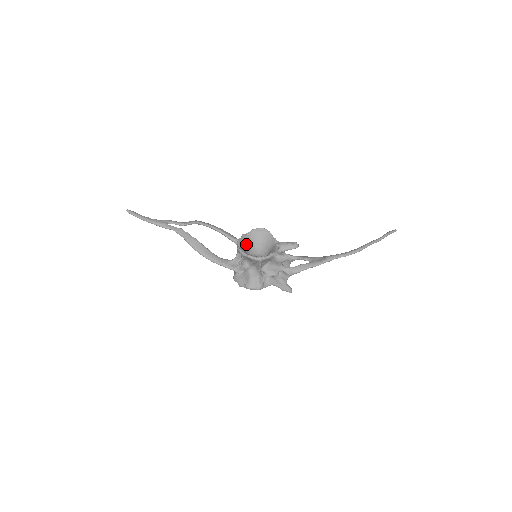
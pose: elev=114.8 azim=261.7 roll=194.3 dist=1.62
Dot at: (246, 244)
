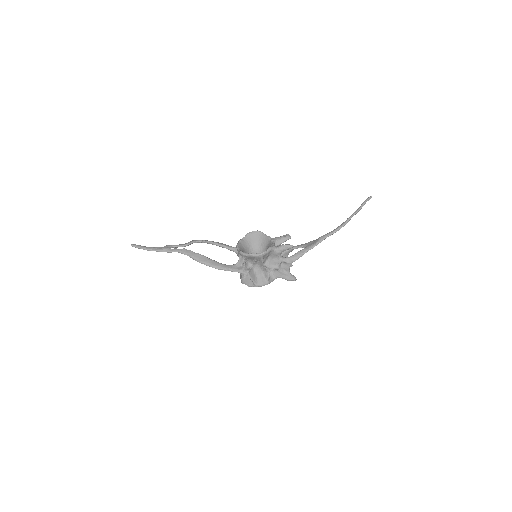
Dot at: (244, 248)
